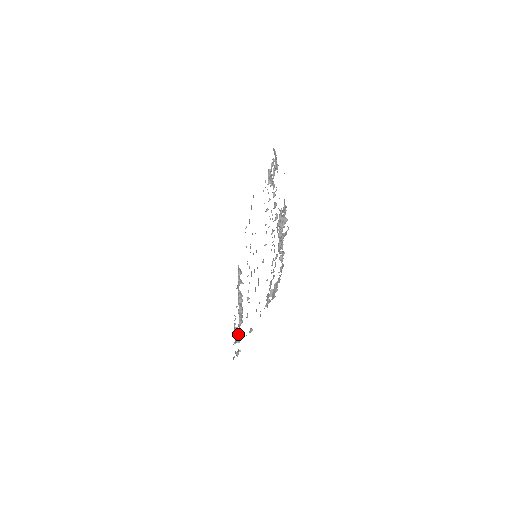
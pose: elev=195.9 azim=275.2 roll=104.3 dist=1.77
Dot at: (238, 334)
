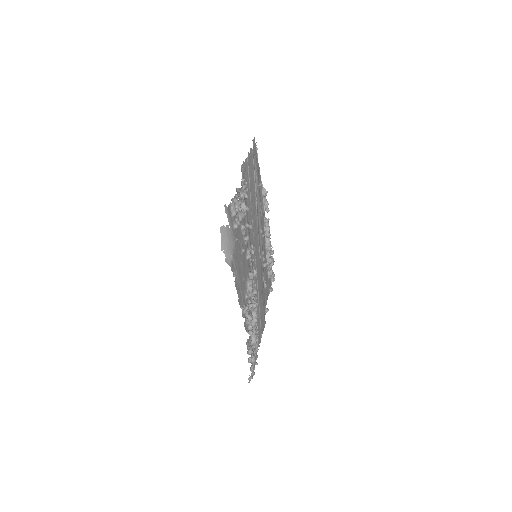
Dot at: (268, 277)
